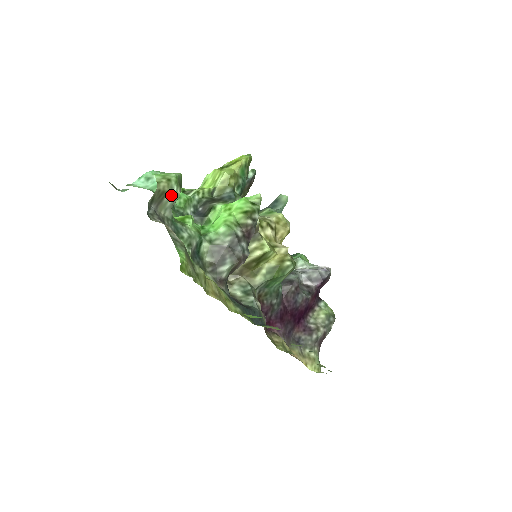
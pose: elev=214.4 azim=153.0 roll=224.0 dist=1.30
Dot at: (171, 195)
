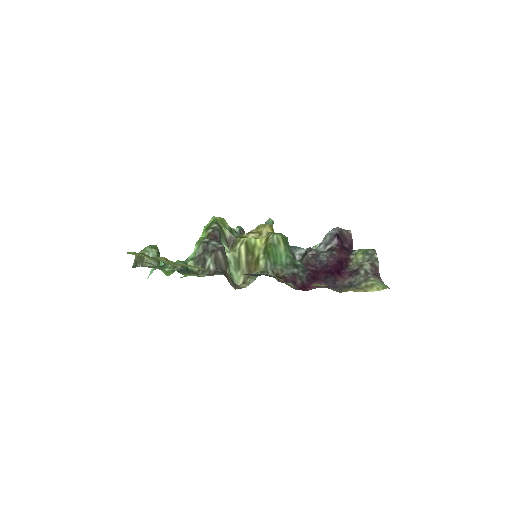
Dot at: (148, 254)
